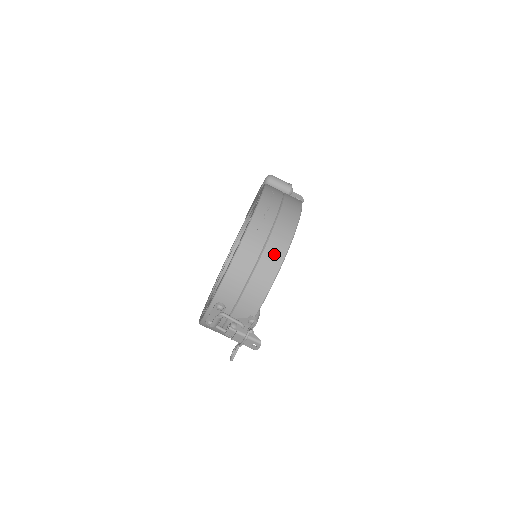
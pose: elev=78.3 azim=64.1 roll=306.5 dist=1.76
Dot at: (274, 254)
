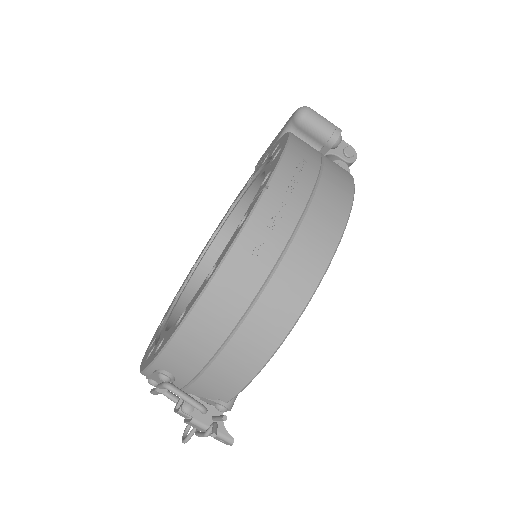
Dot at: (278, 308)
